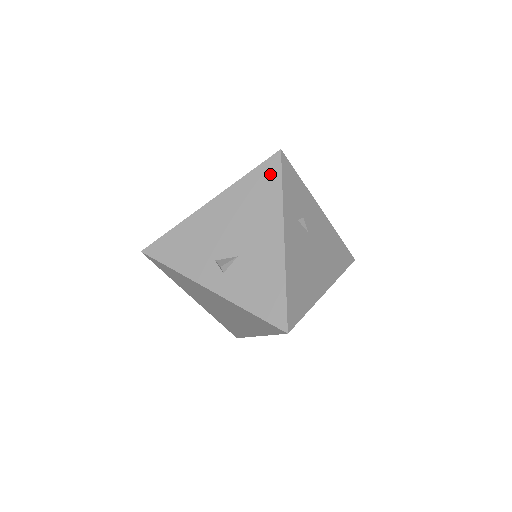
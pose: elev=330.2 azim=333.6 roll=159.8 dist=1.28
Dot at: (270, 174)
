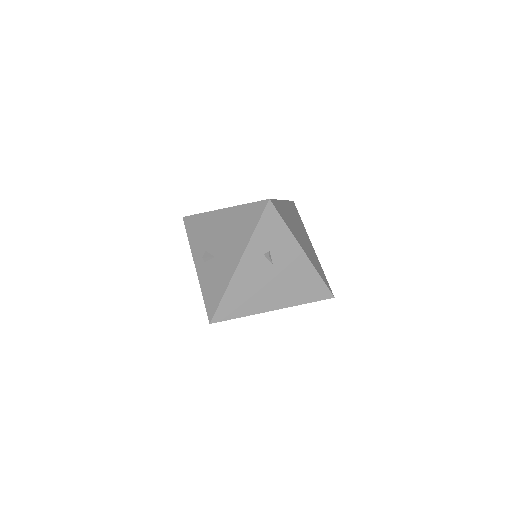
Dot at: (255, 213)
